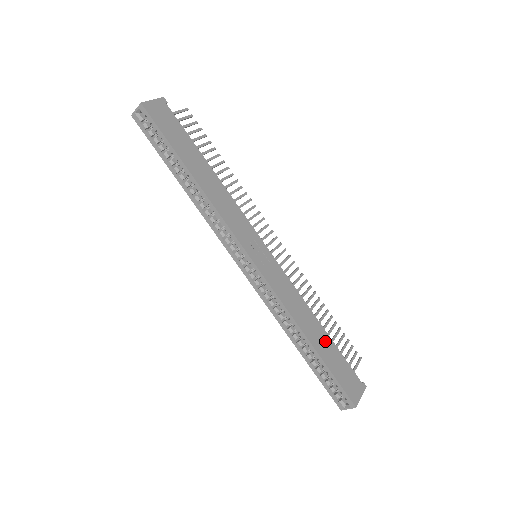
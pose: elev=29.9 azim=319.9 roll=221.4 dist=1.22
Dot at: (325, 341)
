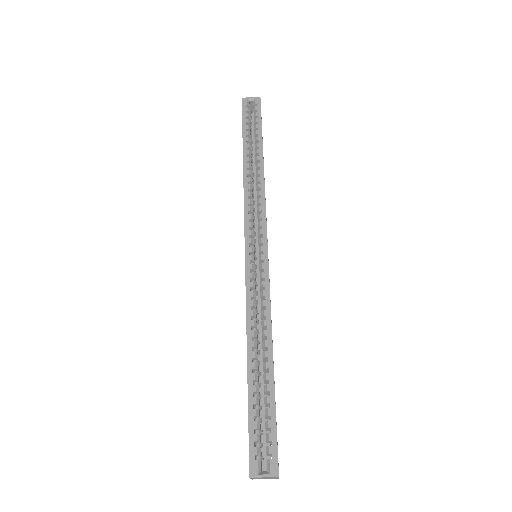
Dot at: occluded
